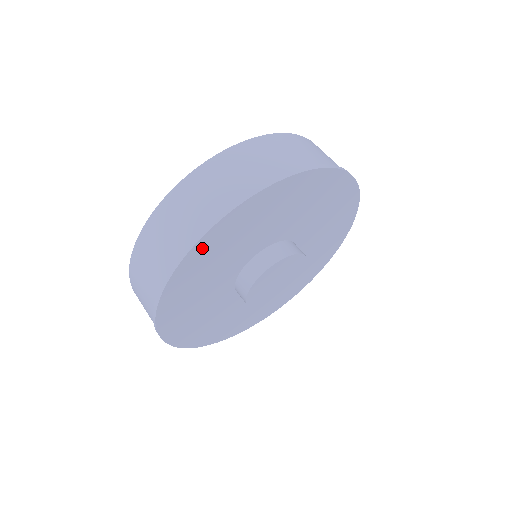
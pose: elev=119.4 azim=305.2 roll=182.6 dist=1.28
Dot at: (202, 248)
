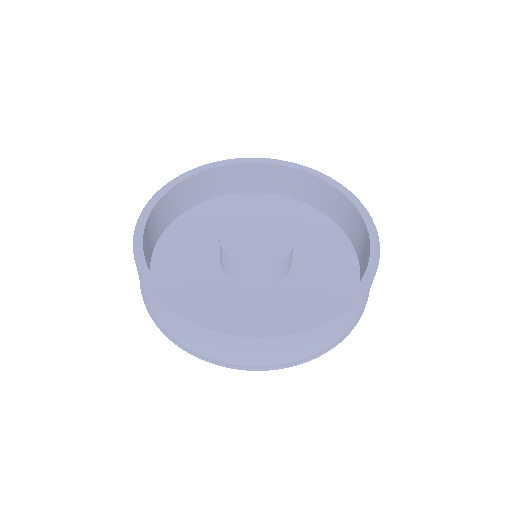
Dot at: occluded
